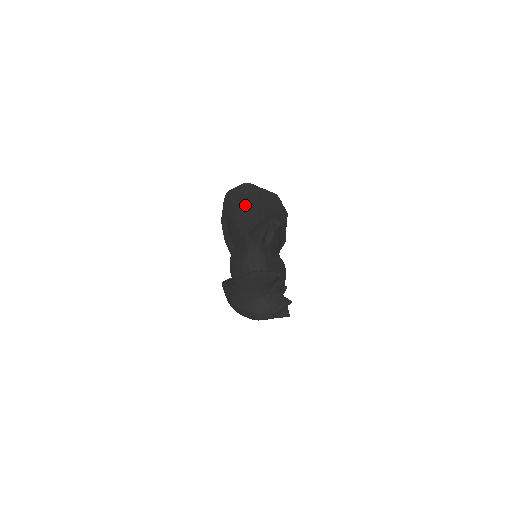
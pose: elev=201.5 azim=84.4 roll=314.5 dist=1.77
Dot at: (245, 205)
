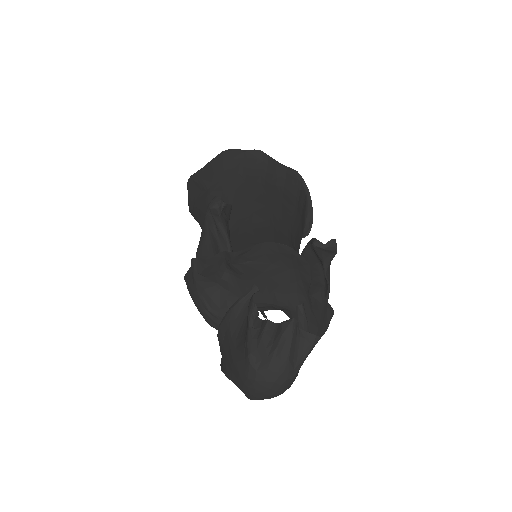
Dot at: (199, 211)
